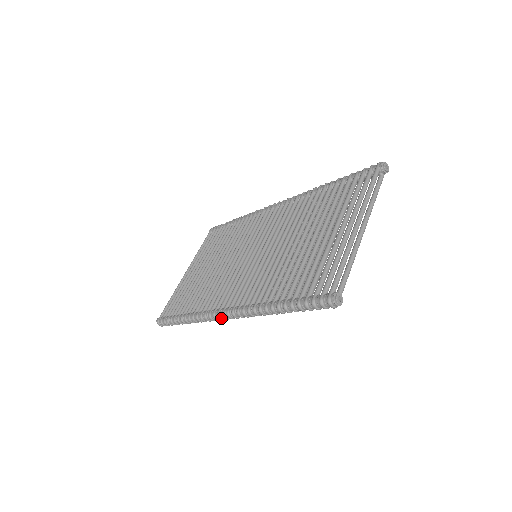
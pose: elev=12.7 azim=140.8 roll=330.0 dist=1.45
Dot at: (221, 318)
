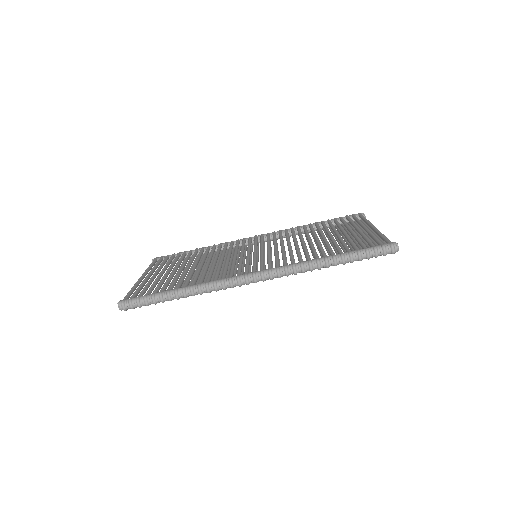
Dot at: (248, 280)
